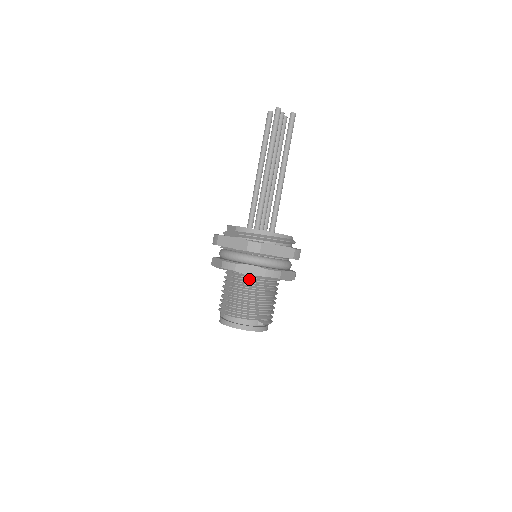
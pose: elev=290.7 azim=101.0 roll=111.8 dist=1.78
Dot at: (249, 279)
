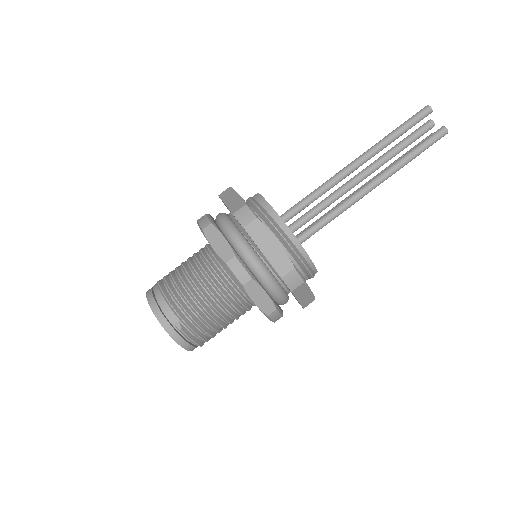
Dot at: (214, 261)
